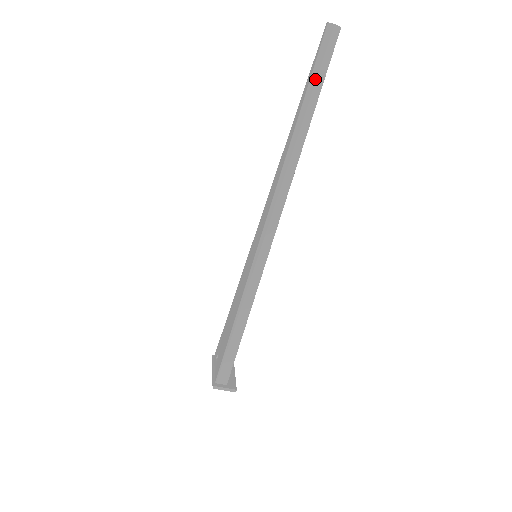
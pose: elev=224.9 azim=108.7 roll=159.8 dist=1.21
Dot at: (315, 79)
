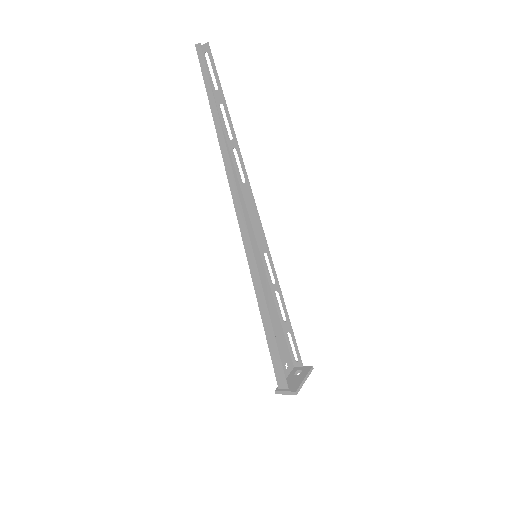
Dot at: occluded
